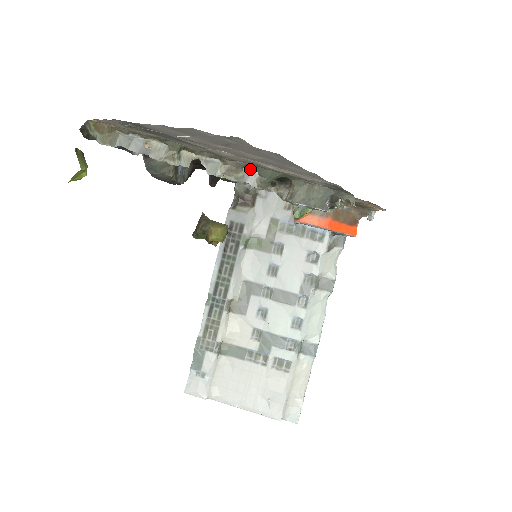
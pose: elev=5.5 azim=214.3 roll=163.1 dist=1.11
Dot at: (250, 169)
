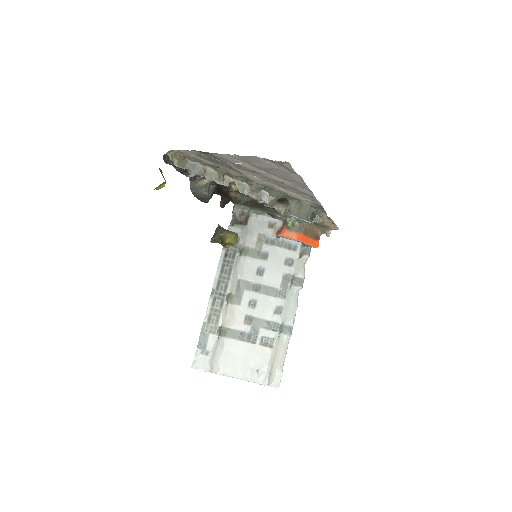
Dot at: (264, 191)
